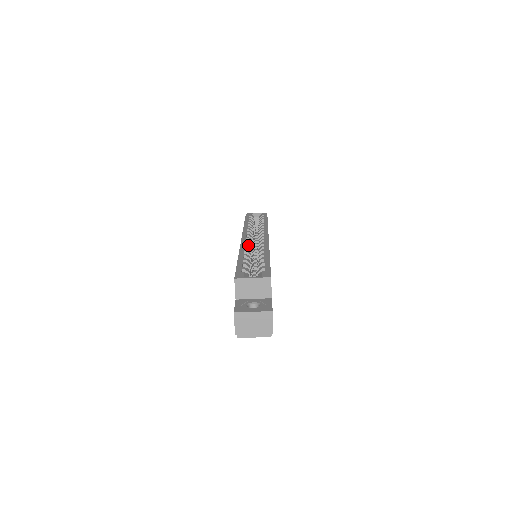
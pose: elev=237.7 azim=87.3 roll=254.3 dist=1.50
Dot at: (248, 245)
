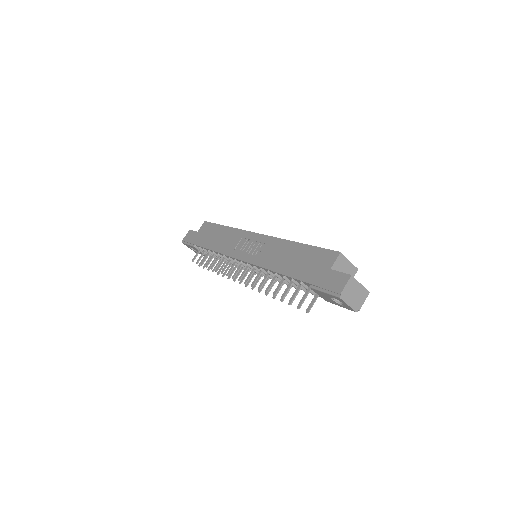
Dot at: occluded
